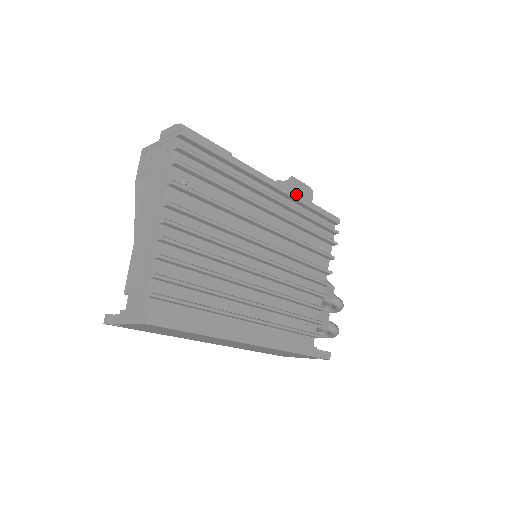
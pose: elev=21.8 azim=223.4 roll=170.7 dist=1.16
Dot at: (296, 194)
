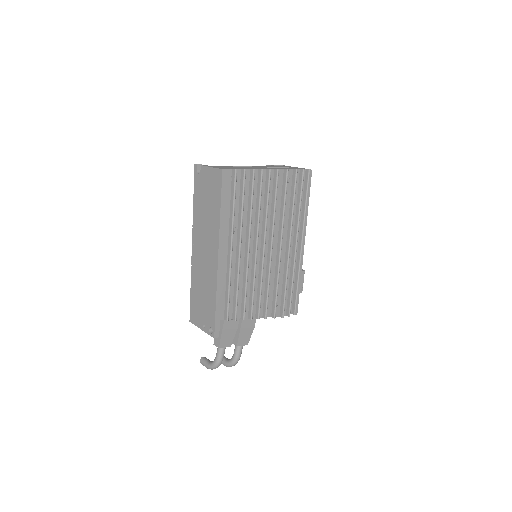
Dot at: occluded
